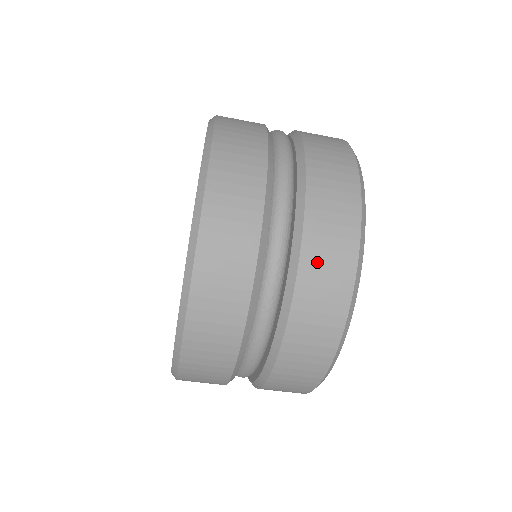
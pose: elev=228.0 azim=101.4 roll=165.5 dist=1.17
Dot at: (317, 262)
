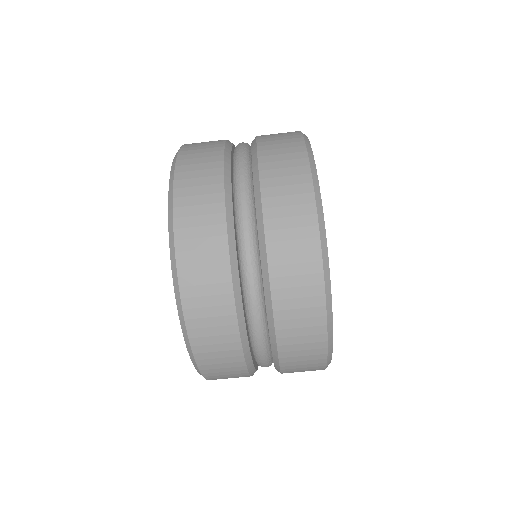
Dot at: (271, 141)
